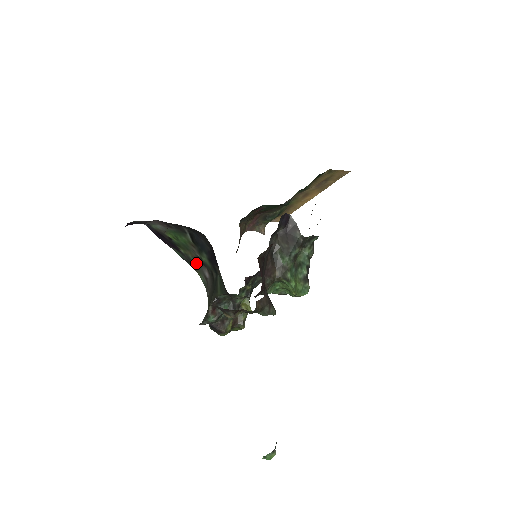
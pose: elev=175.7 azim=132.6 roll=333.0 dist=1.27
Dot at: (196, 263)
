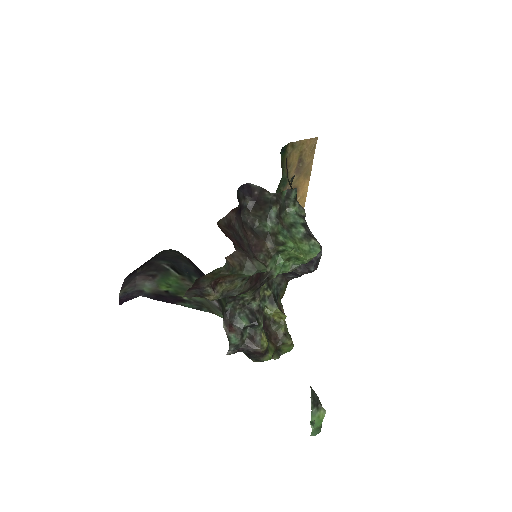
Dot at: (203, 301)
